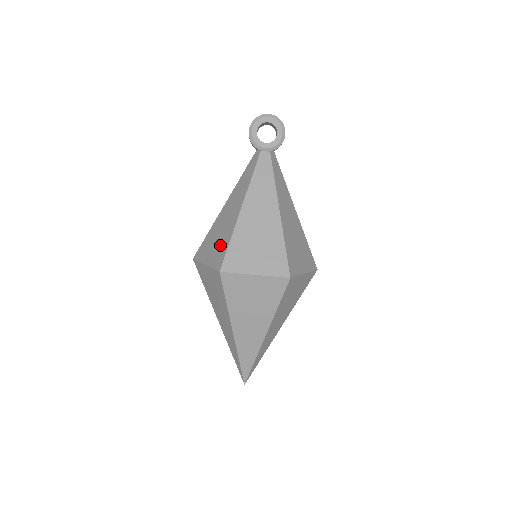
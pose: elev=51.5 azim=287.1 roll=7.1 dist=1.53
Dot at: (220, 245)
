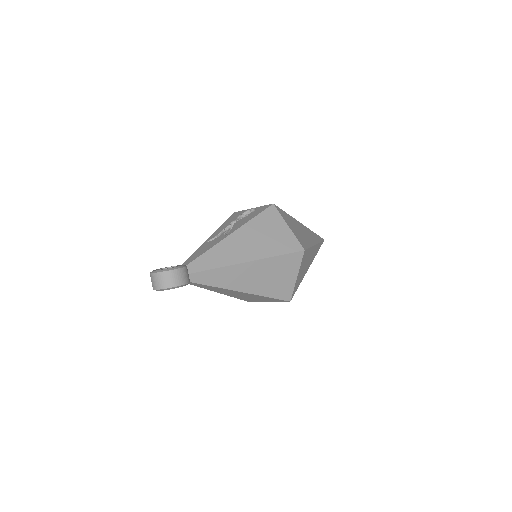
Dot at: occluded
